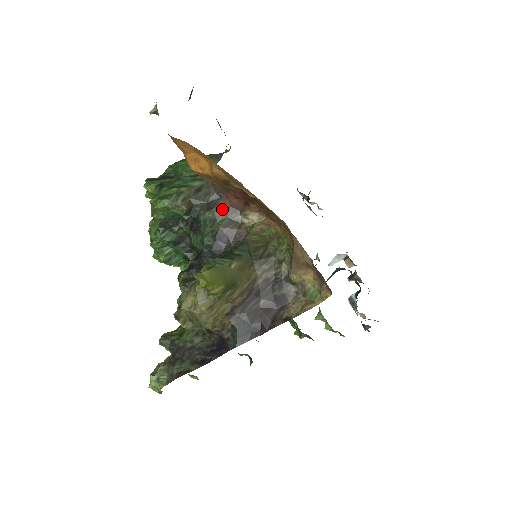
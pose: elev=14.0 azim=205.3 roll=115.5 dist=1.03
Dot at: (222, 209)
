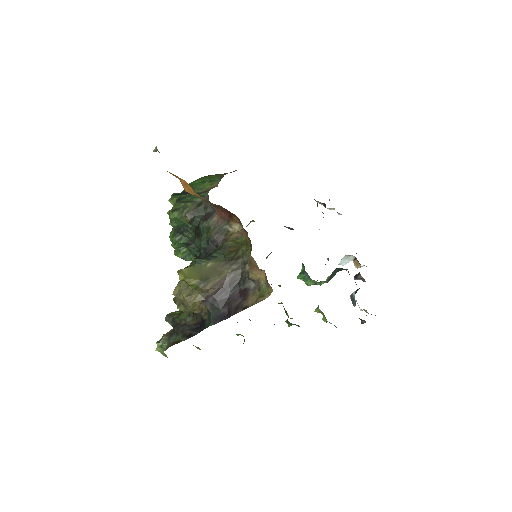
Dot at: (215, 220)
